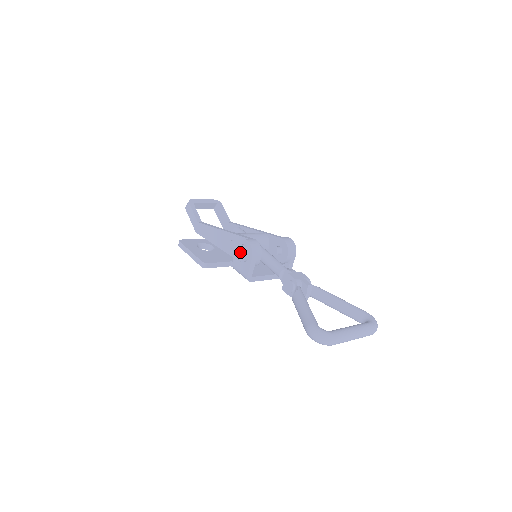
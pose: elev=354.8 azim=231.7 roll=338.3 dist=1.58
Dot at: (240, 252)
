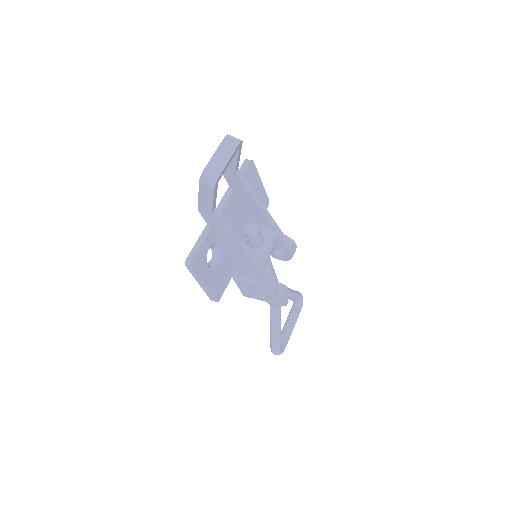
Dot at: (257, 294)
